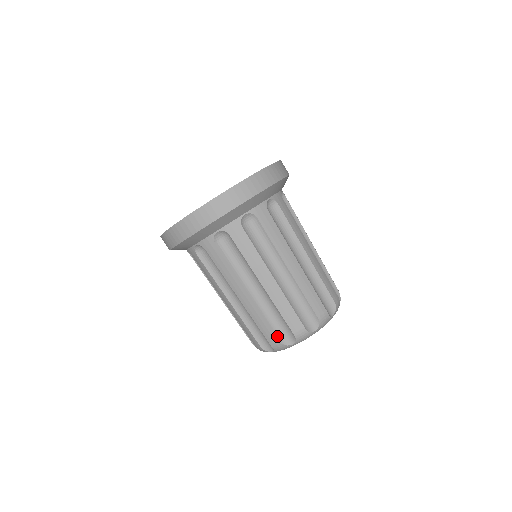
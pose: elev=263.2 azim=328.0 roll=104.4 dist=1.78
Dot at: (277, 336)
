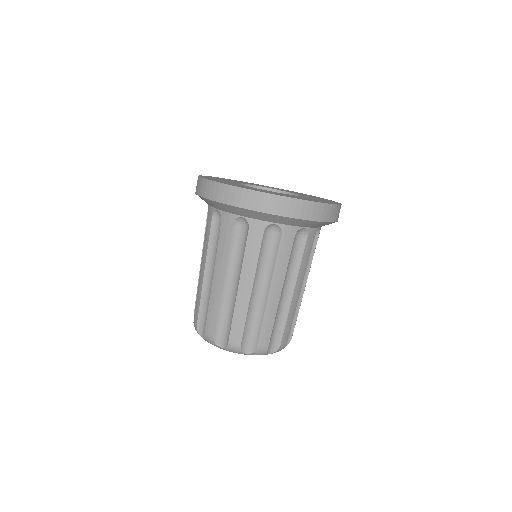
Dot at: (215, 331)
